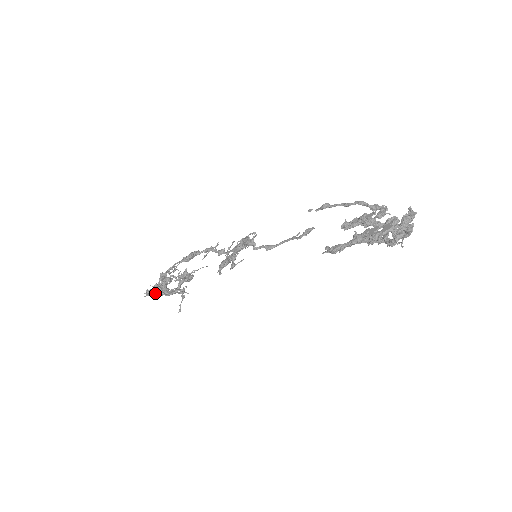
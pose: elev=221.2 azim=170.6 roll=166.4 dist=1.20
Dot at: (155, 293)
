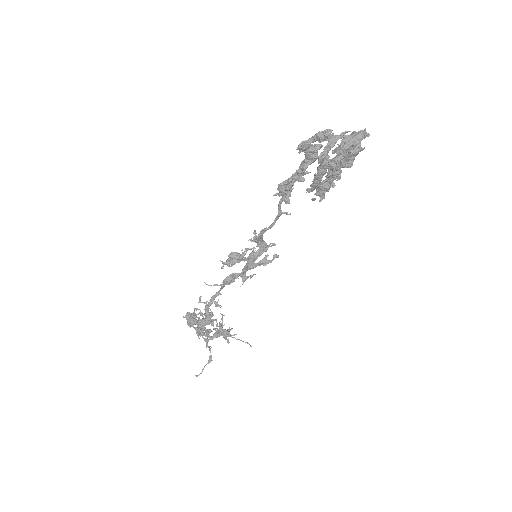
Dot at: occluded
